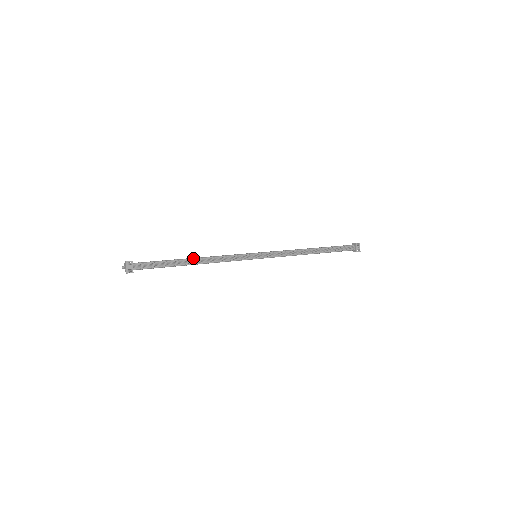
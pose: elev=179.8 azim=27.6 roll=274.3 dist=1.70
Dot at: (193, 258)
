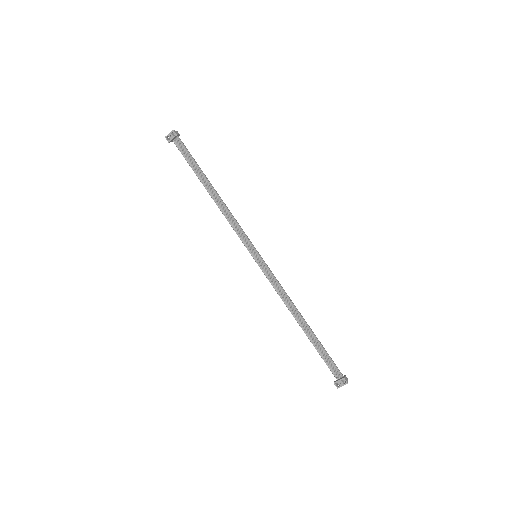
Dot at: (215, 190)
